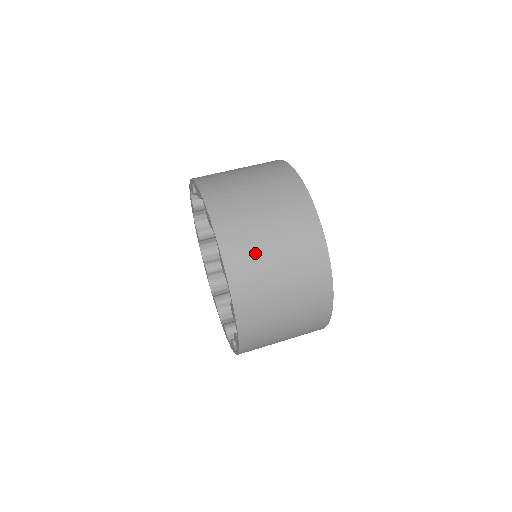
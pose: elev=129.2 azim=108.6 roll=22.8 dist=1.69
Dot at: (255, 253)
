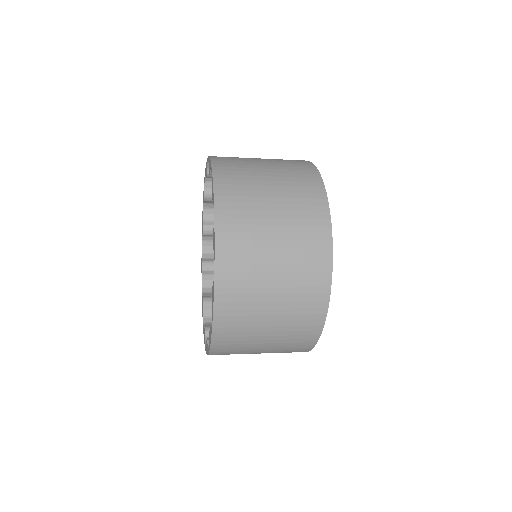
Dot at: (252, 234)
